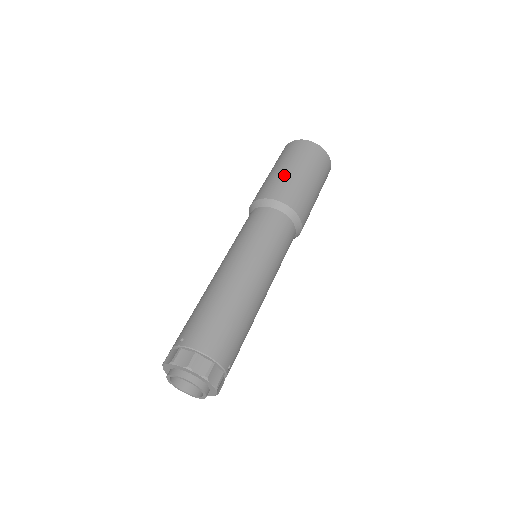
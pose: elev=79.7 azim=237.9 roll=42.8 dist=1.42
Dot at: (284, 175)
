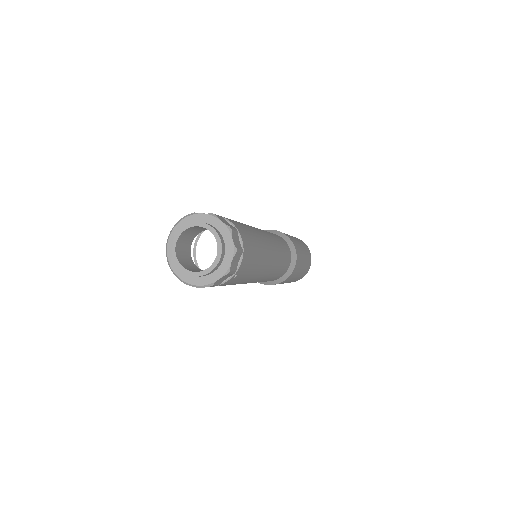
Dot at: (294, 239)
